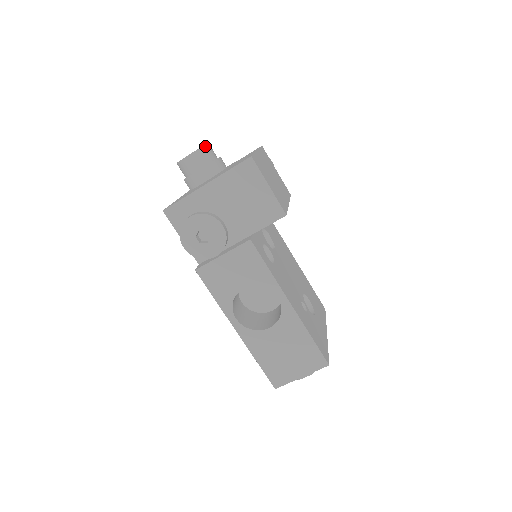
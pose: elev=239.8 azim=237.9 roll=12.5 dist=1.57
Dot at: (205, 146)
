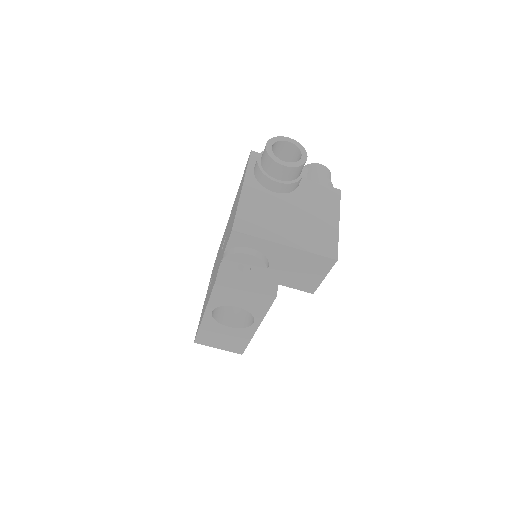
Dot at: (304, 164)
